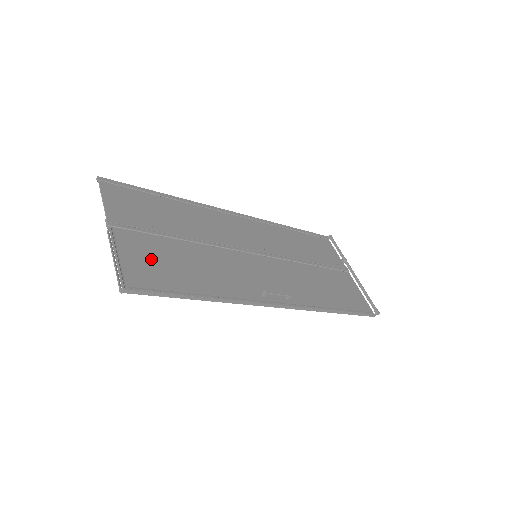
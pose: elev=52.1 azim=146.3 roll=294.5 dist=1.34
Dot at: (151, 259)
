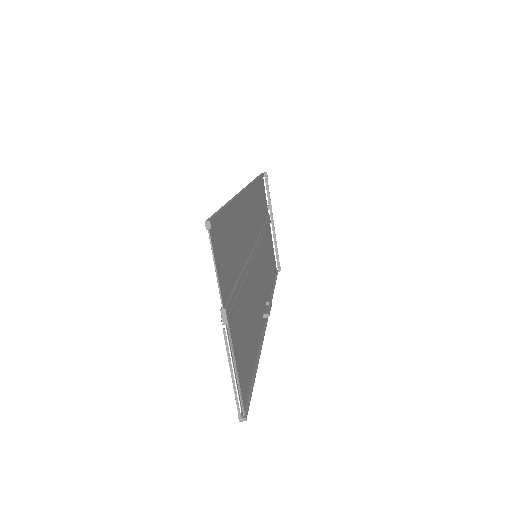
Dot at: (242, 345)
